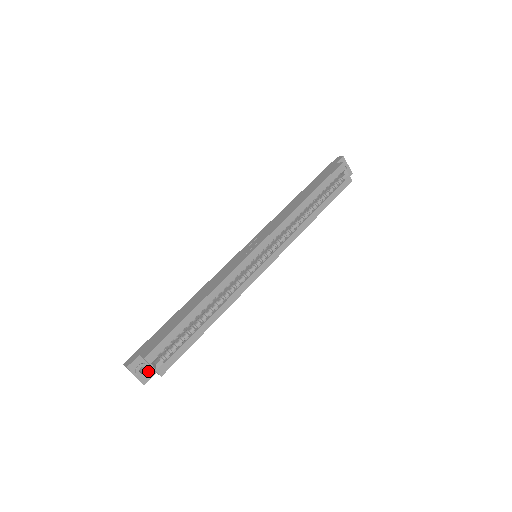
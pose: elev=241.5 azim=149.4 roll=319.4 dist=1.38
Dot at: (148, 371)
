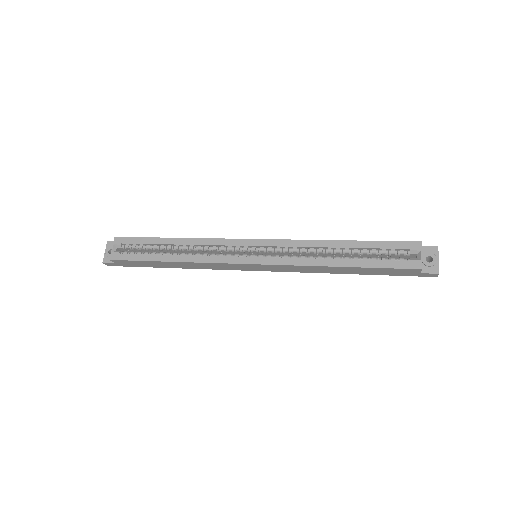
Dot at: occluded
